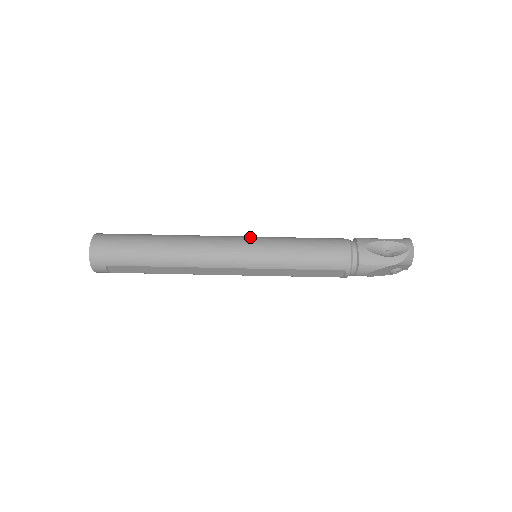
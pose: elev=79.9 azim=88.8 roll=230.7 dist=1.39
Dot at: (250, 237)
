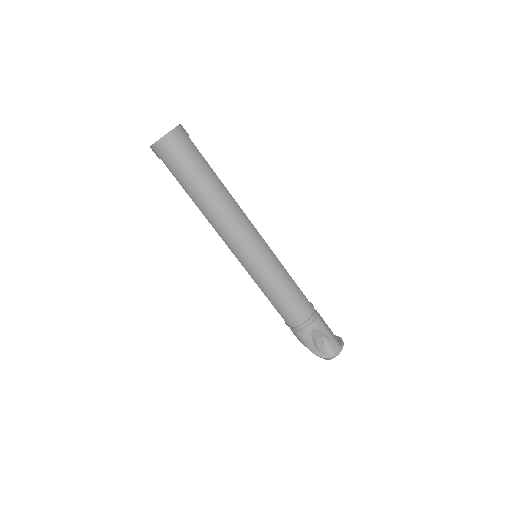
Dot at: (265, 248)
